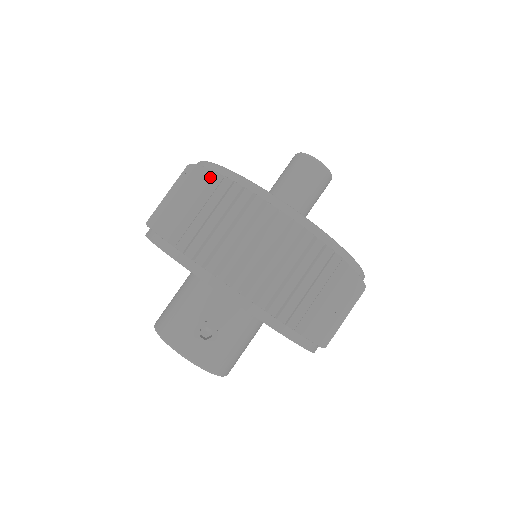
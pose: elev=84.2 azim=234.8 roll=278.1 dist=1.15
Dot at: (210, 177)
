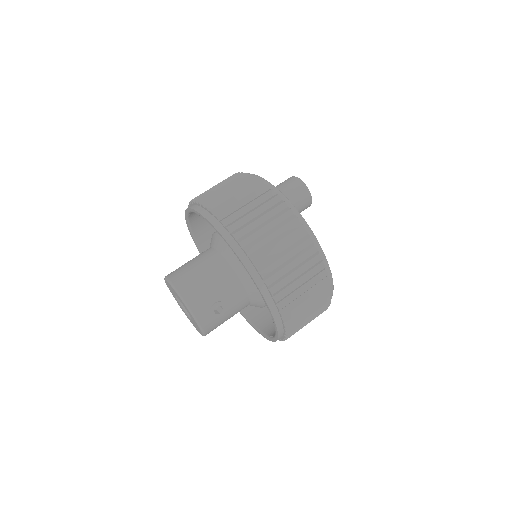
Dot at: (289, 215)
